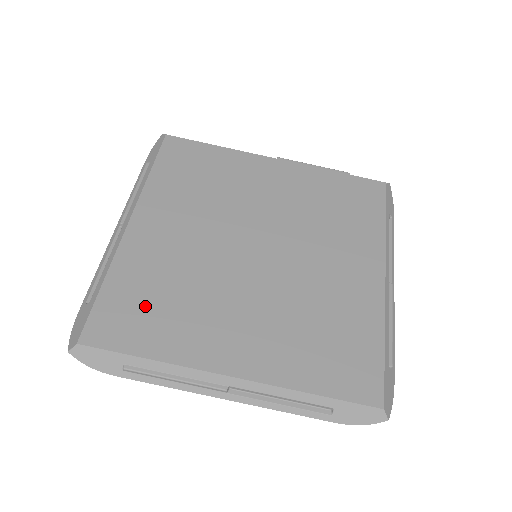
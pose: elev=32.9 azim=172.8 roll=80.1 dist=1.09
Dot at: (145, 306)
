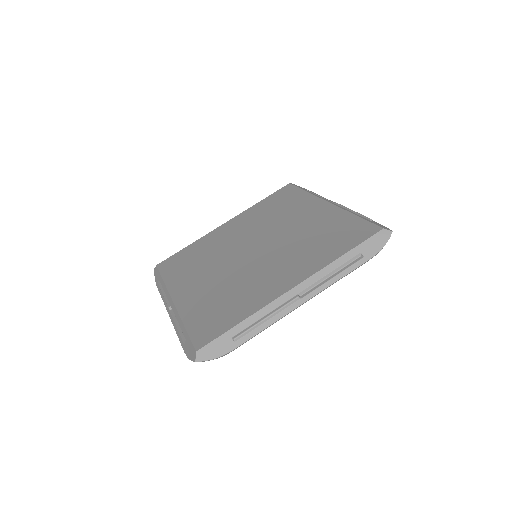
Dot at: (187, 260)
